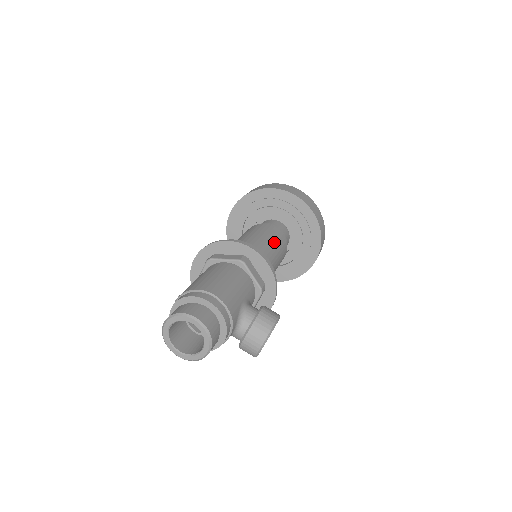
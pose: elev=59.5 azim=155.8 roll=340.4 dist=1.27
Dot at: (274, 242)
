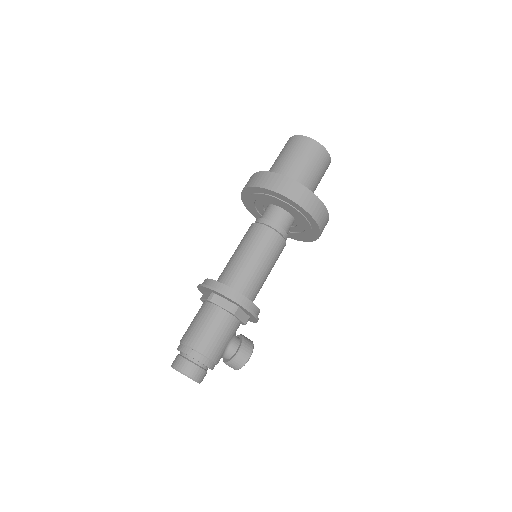
Dot at: (271, 258)
